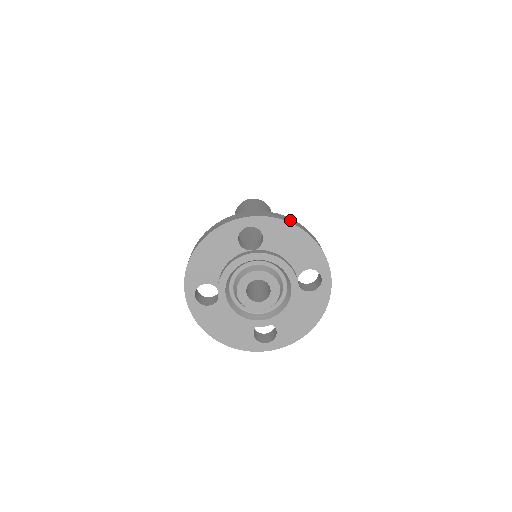
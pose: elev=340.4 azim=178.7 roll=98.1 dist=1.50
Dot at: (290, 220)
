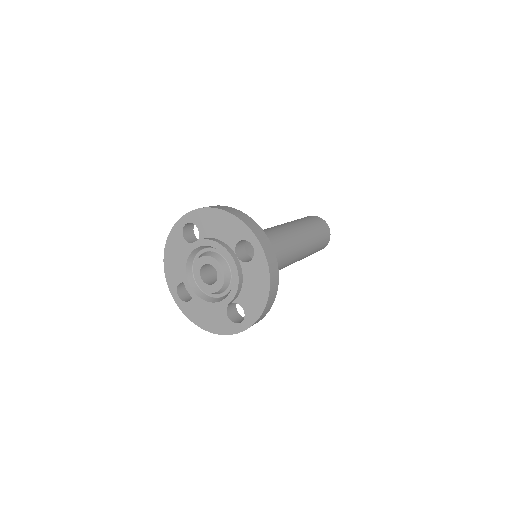
Dot at: (214, 206)
